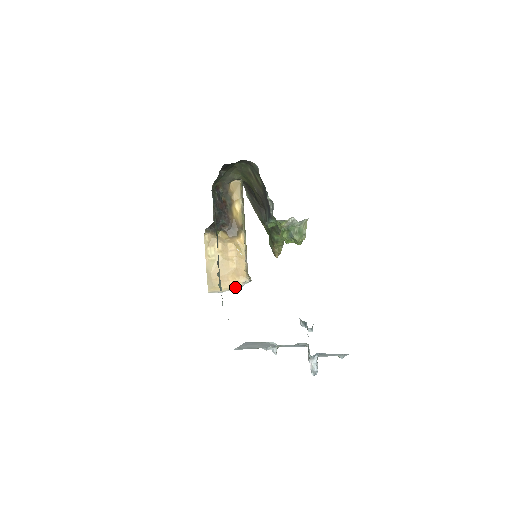
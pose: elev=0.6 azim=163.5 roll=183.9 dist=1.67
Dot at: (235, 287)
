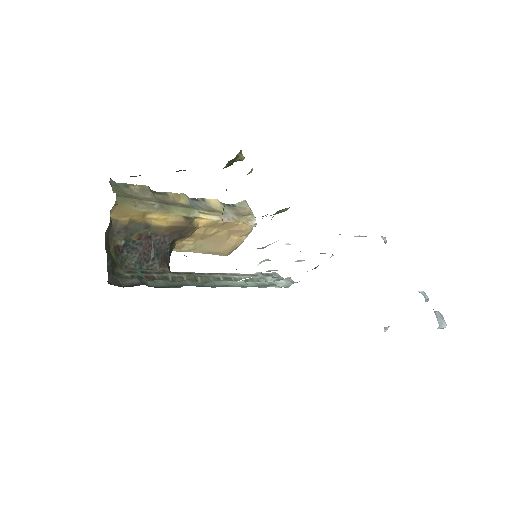
Dot at: (247, 235)
